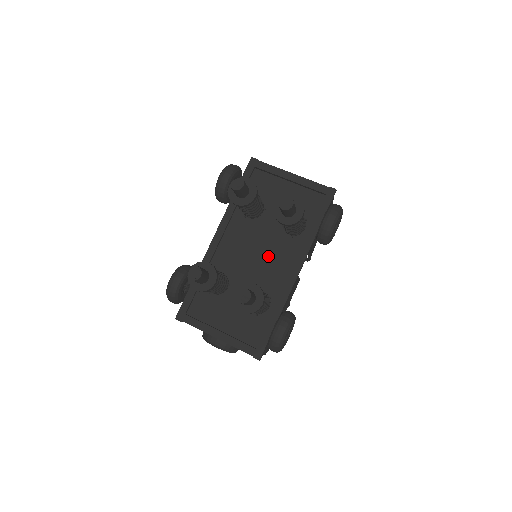
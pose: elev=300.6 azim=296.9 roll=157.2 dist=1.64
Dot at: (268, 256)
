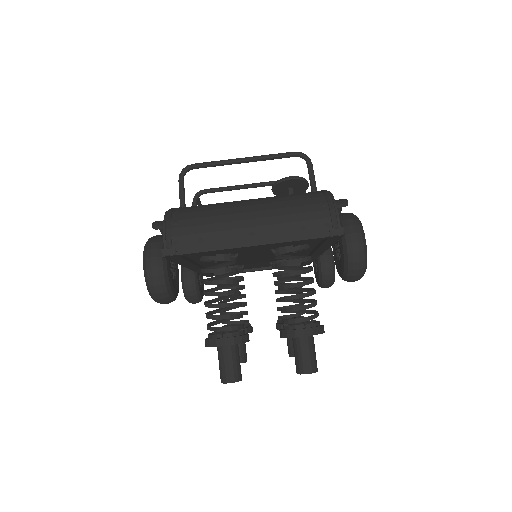
Dot at: occluded
